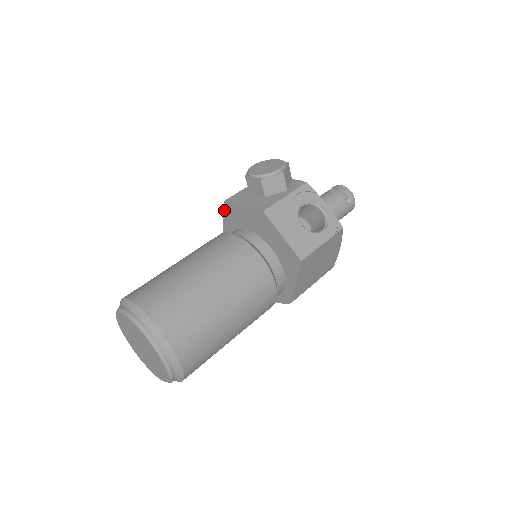
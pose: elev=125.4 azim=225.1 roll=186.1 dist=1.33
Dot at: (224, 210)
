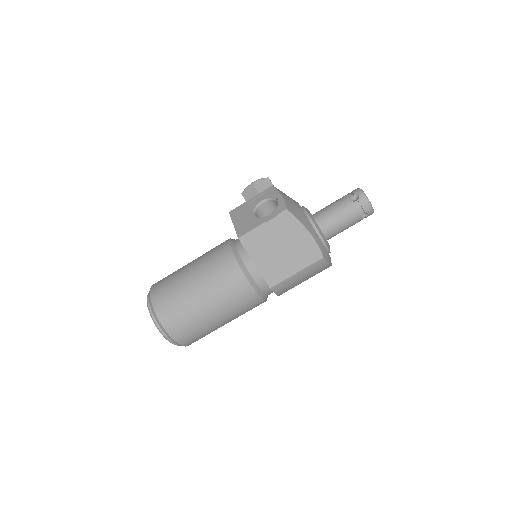
Dot at: occluded
